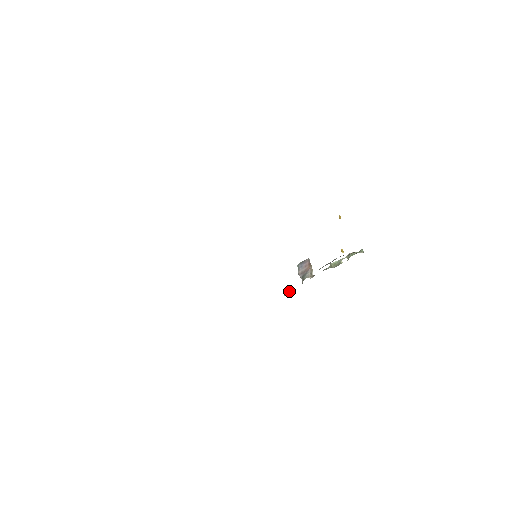
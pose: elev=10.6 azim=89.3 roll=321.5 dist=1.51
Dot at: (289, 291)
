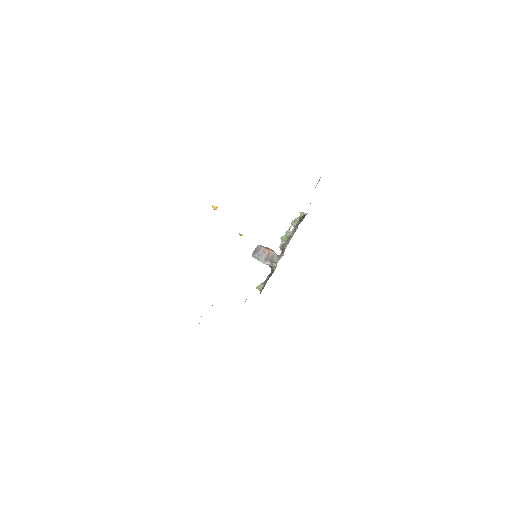
Dot at: (261, 284)
